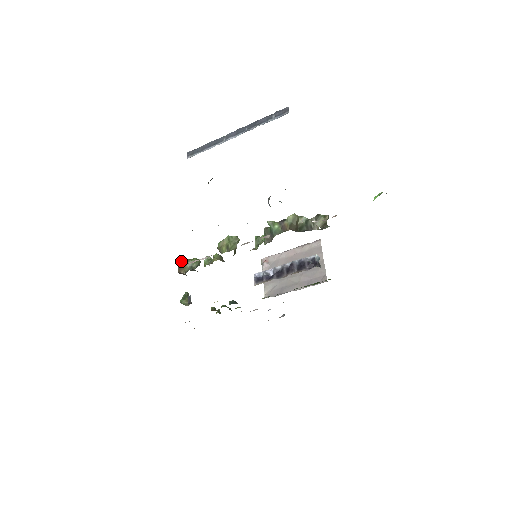
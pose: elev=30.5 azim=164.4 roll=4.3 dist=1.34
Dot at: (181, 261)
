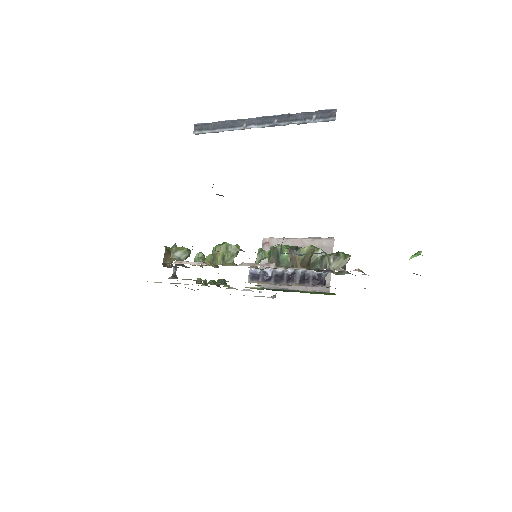
Dot at: (168, 250)
